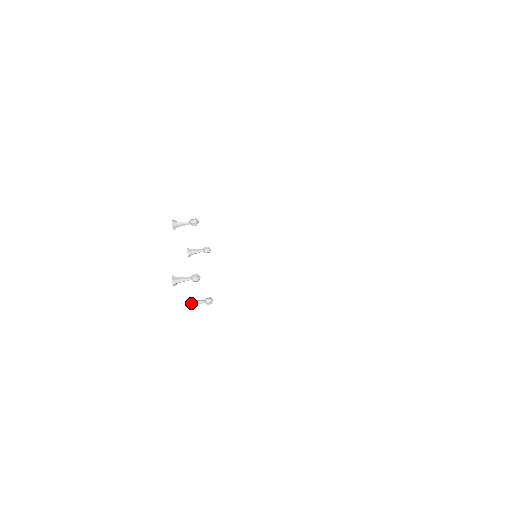
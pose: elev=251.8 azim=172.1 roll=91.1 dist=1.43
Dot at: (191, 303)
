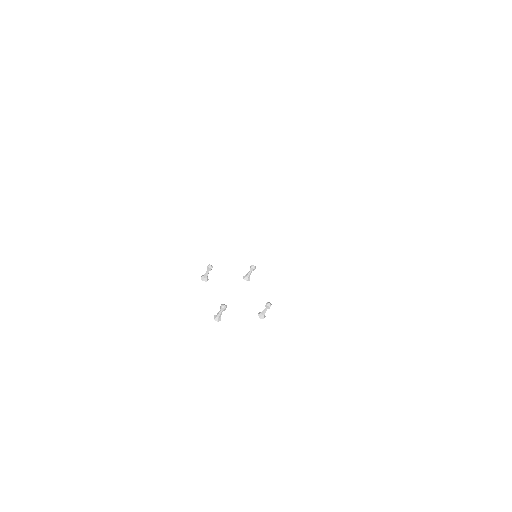
Dot at: (261, 315)
